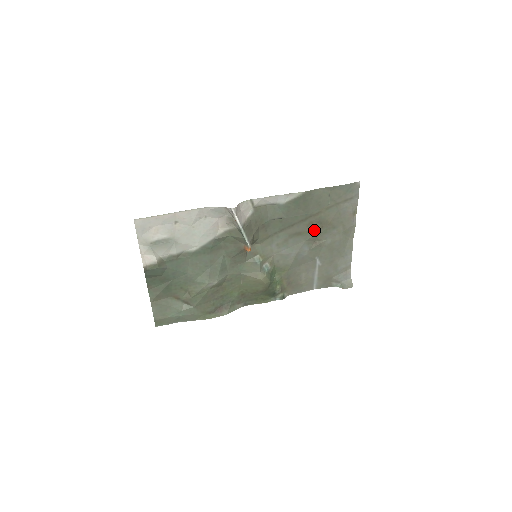
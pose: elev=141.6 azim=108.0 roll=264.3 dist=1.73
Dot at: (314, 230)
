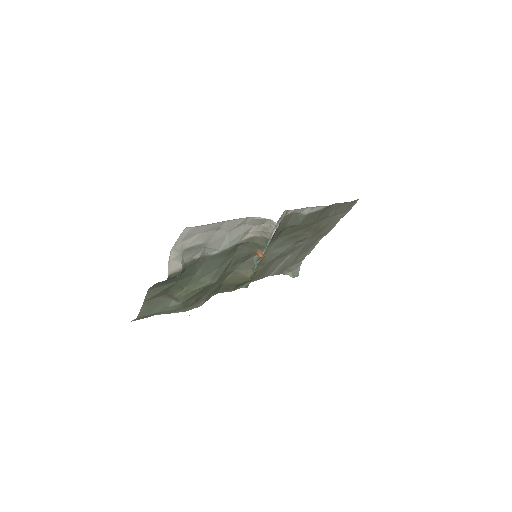
Dot at: (307, 234)
